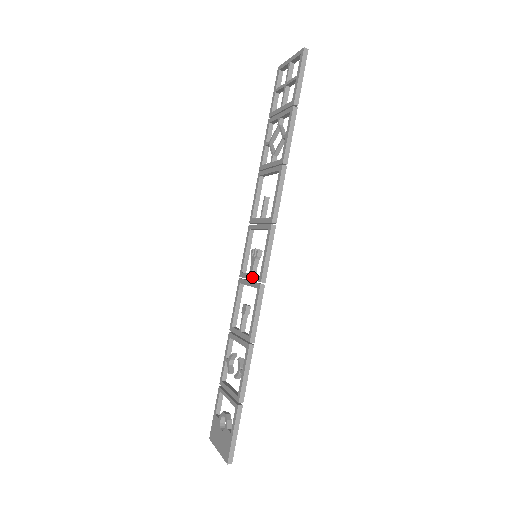
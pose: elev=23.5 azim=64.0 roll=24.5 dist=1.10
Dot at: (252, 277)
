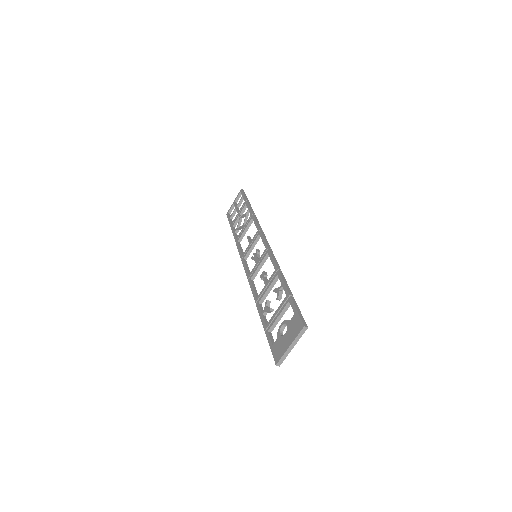
Dot at: (259, 259)
